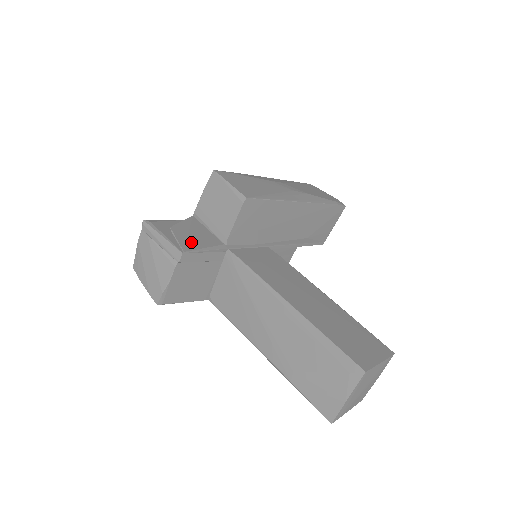
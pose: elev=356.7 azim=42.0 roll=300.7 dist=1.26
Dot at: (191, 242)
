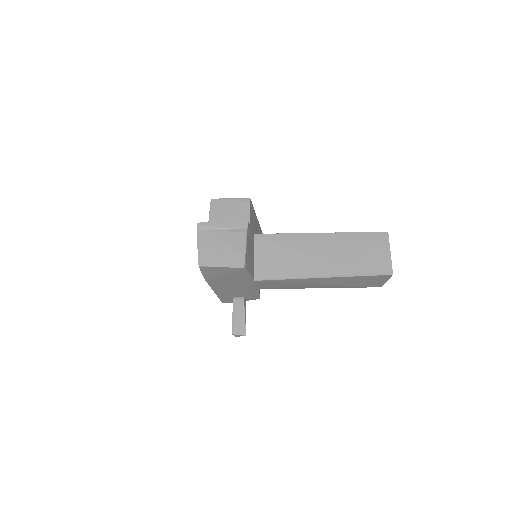
Dot at: occluded
